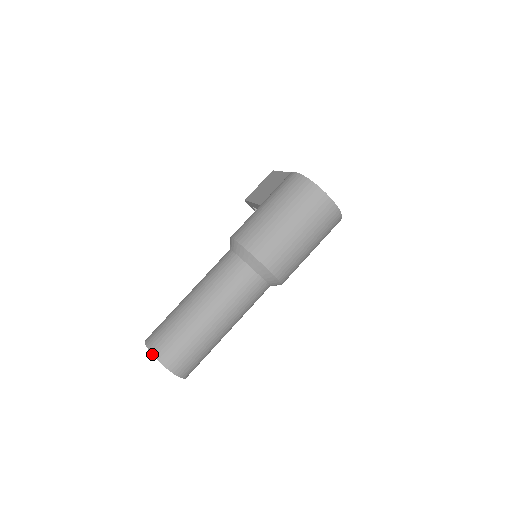
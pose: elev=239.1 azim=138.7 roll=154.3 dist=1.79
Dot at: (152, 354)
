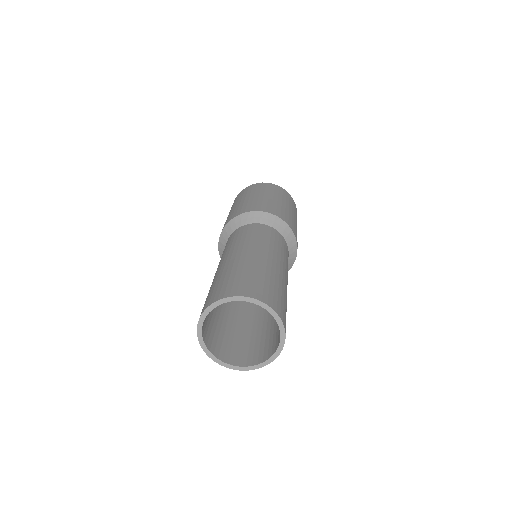
Dot at: (211, 303)
